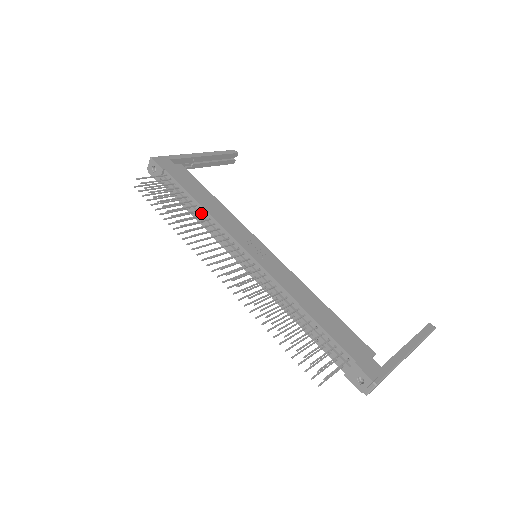
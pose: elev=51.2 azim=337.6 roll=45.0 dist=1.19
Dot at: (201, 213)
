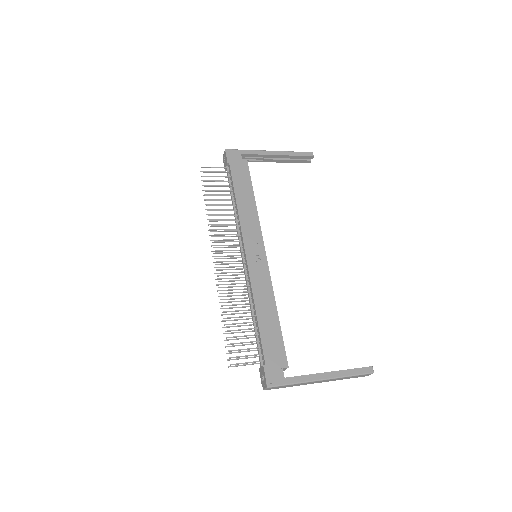
Dot at: (235, 208)
